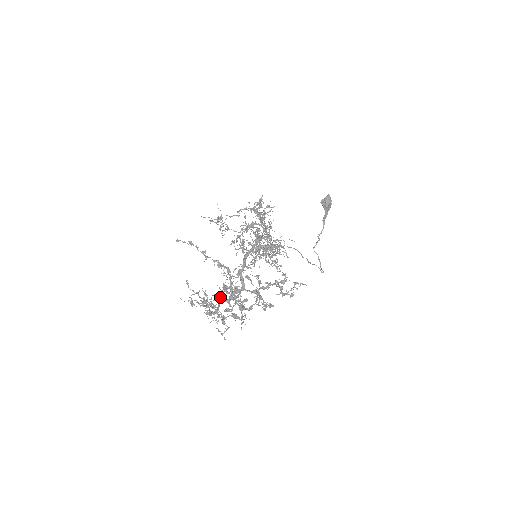
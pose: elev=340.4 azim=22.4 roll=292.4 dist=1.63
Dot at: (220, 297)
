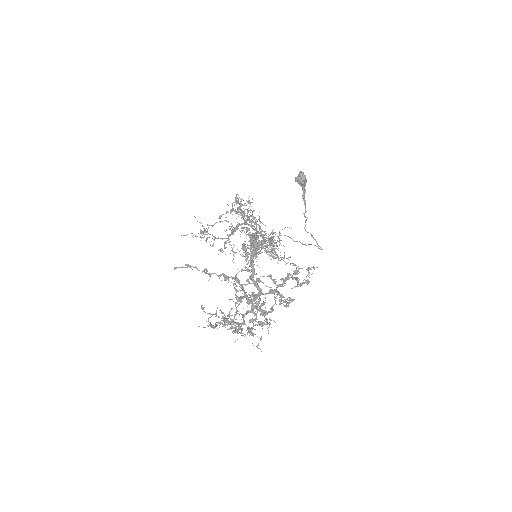
Dot at: (236, 310)
